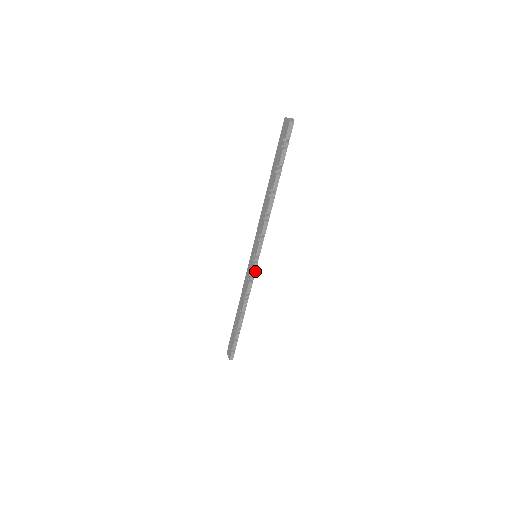
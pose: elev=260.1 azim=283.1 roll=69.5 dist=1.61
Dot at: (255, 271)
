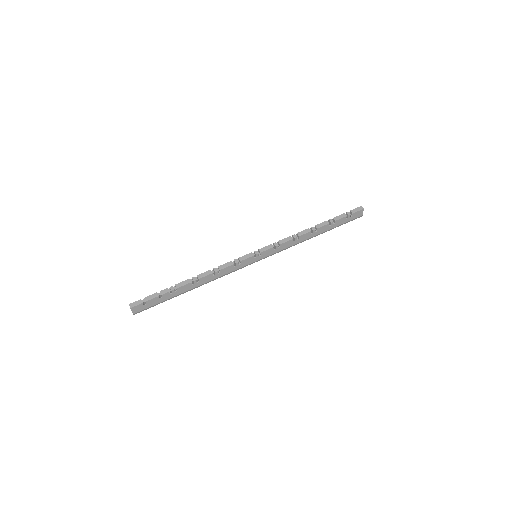
Dot at: (245, 259)
